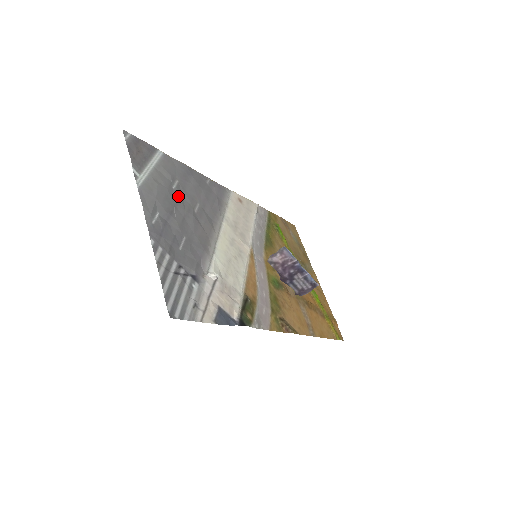
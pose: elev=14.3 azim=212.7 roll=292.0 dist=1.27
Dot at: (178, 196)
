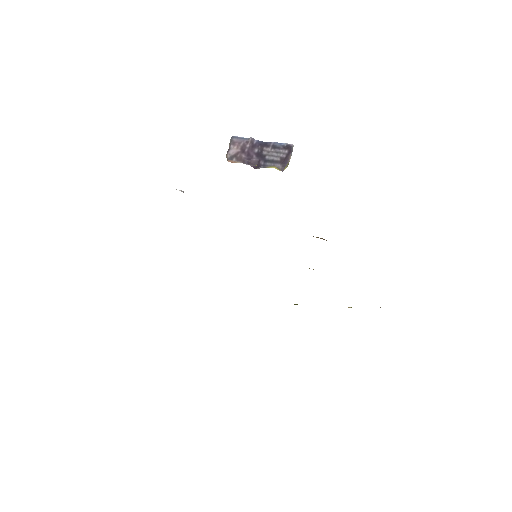
Dot at: occluded
